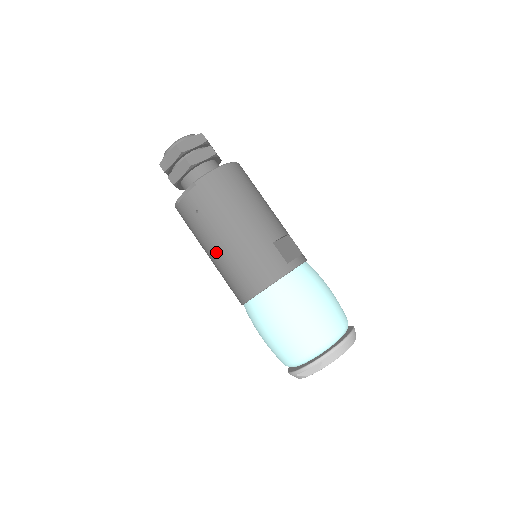
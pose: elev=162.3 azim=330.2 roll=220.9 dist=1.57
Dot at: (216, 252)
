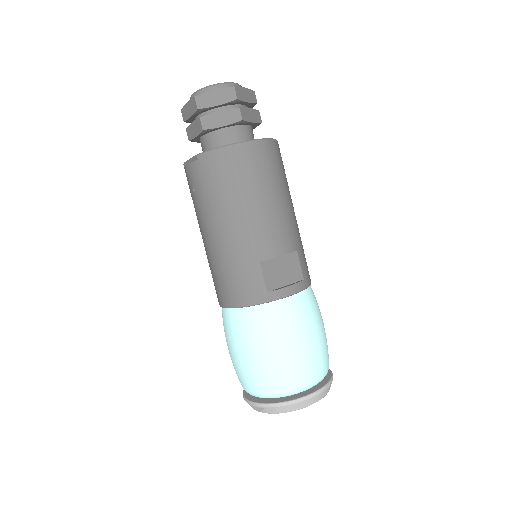
Dot at: (203, 241)
